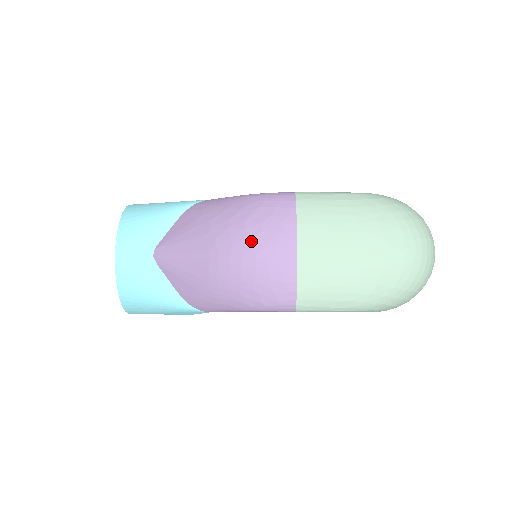
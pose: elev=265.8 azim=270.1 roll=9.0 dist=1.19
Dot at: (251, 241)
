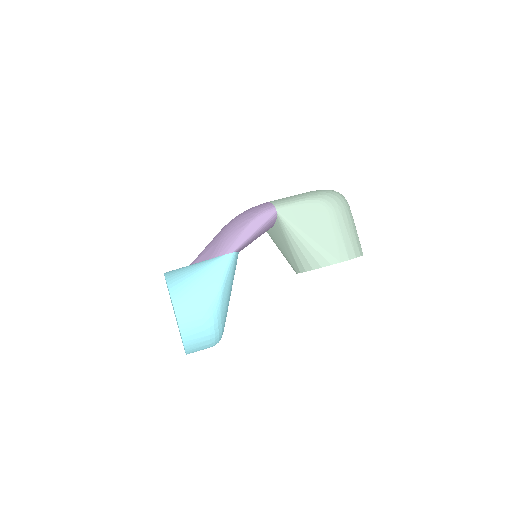
Dot at: occluded
